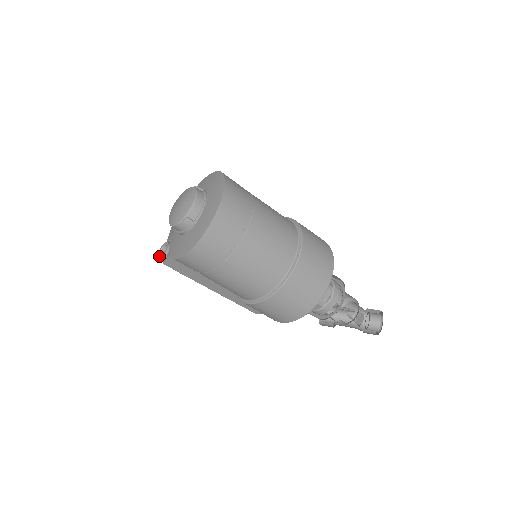
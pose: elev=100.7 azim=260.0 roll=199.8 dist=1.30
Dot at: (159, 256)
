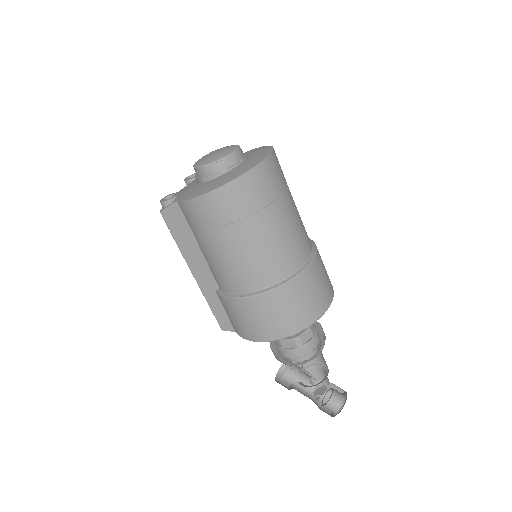
Dot at: (161, 201)
